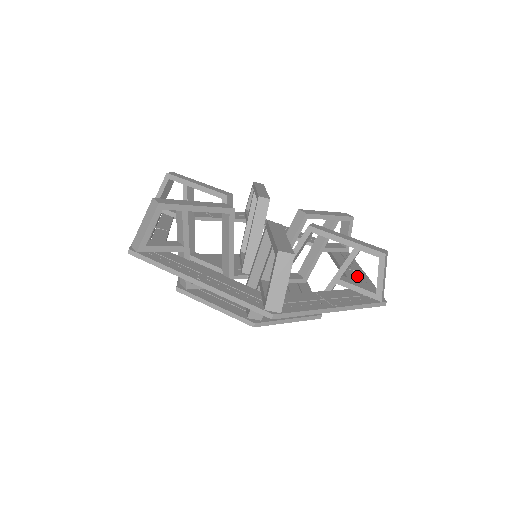
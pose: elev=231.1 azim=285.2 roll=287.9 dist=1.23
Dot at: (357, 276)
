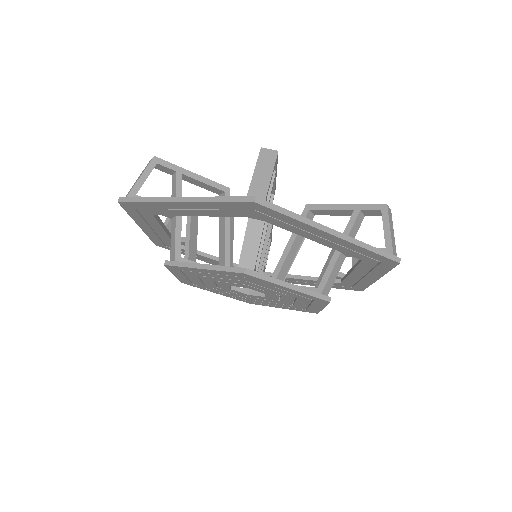
Dot at: occluded
